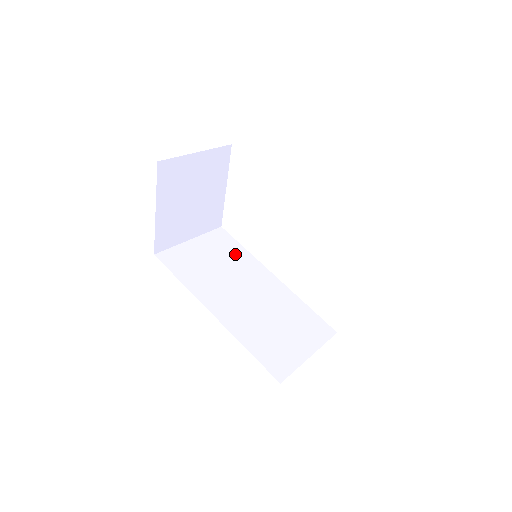
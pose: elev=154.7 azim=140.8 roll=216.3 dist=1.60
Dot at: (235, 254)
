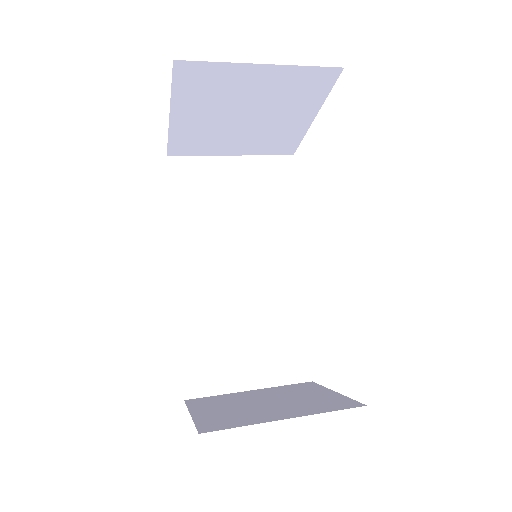
Dot at: (276, 207)
